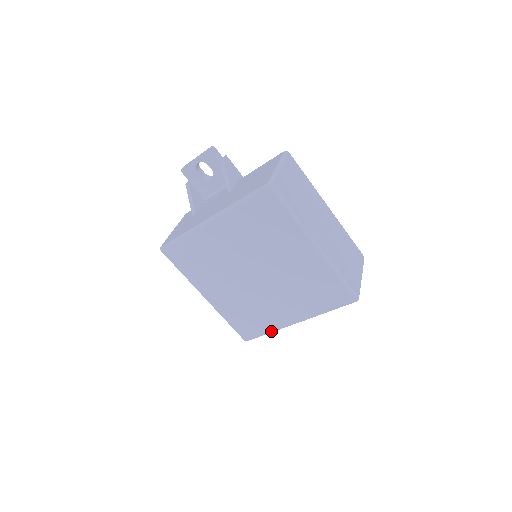
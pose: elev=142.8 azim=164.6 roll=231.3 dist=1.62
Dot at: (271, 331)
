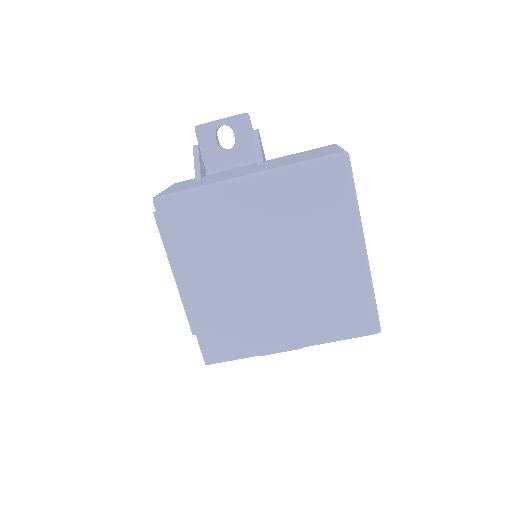
Dot at: (250, 355)
